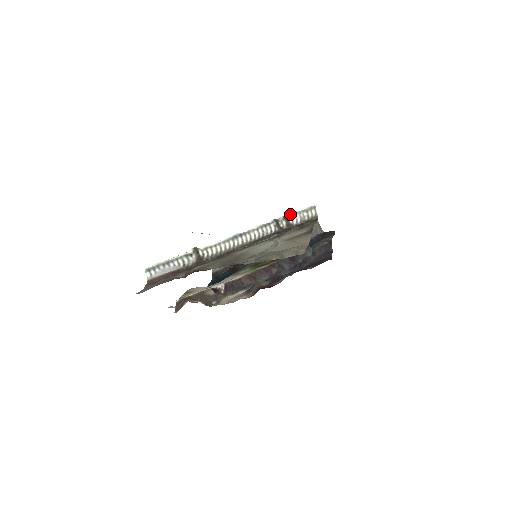
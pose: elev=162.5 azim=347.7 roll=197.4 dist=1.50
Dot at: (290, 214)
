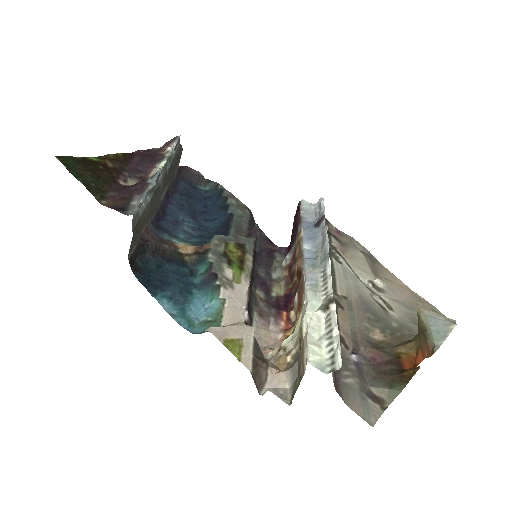
Dot at: (324, 214)
